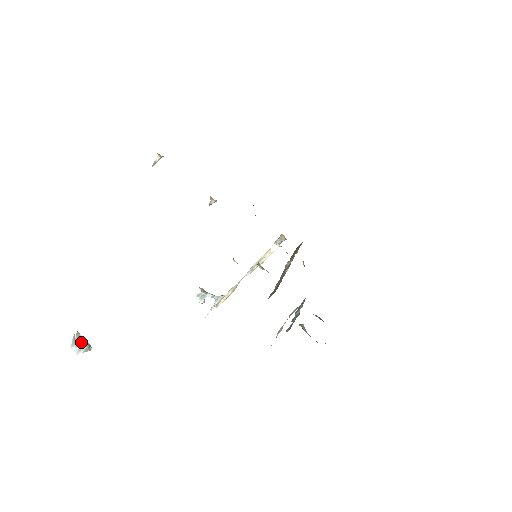
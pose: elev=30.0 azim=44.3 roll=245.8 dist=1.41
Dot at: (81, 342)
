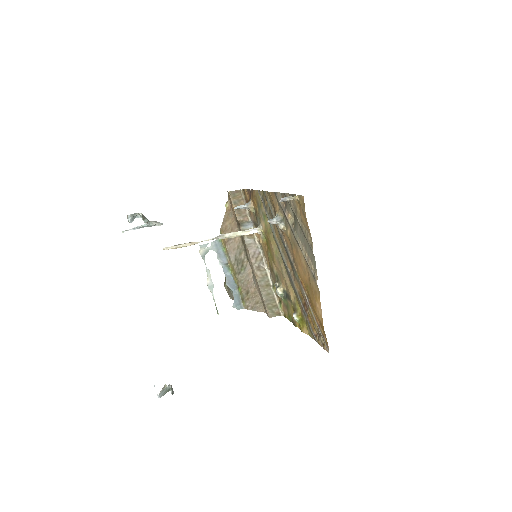
Dot at: (173, 392)
